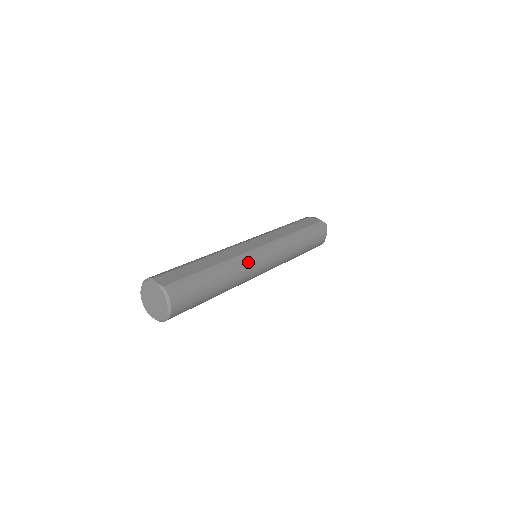
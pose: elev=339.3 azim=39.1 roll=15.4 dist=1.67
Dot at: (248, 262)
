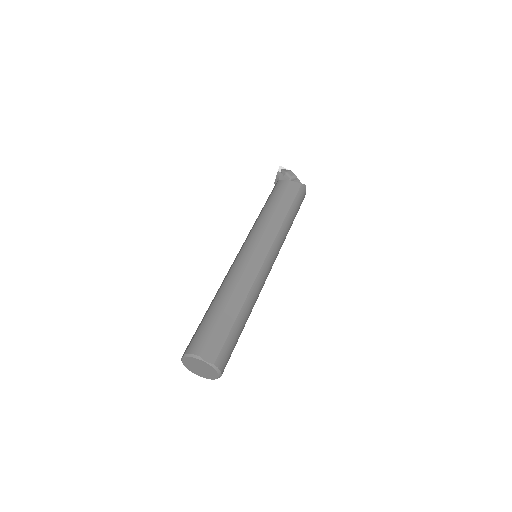
Dot at: (261, 283)
